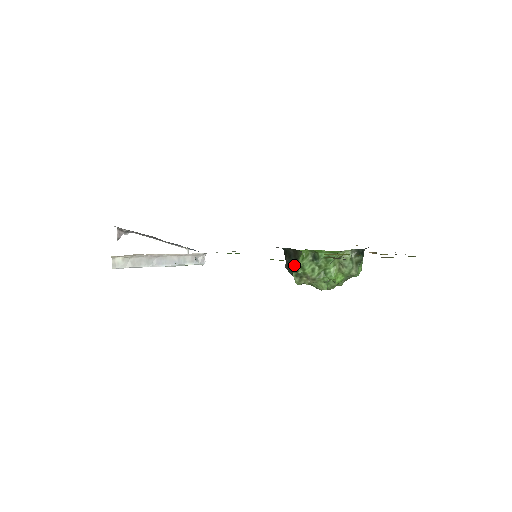
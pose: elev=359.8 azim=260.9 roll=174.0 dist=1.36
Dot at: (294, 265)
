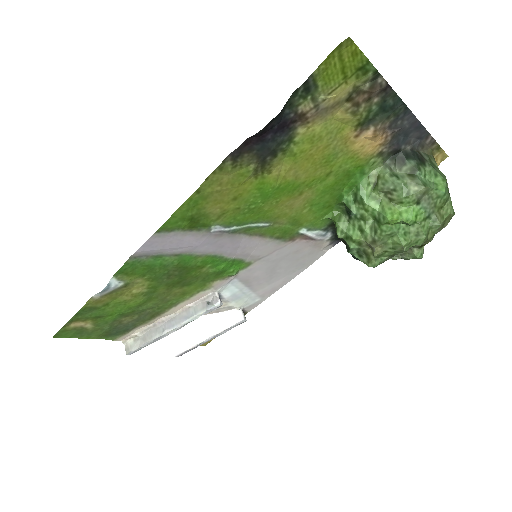
Dot at: occluded
